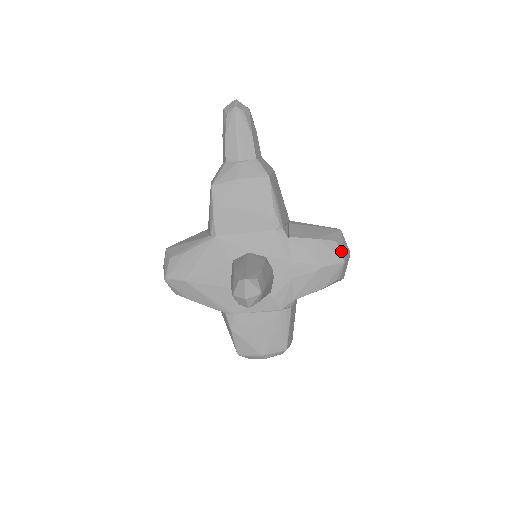
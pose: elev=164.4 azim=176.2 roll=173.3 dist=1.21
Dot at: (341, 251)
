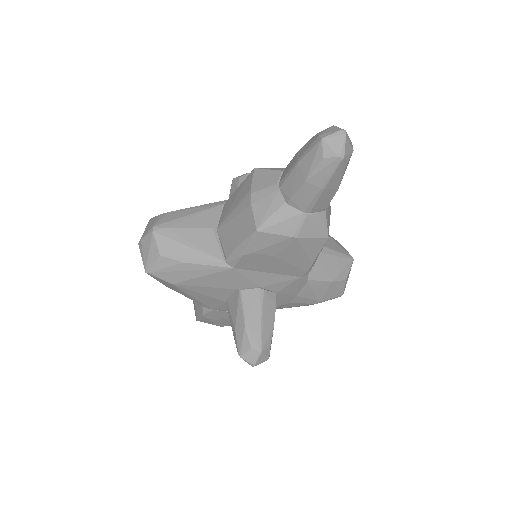
Dot at: (345, 287)
